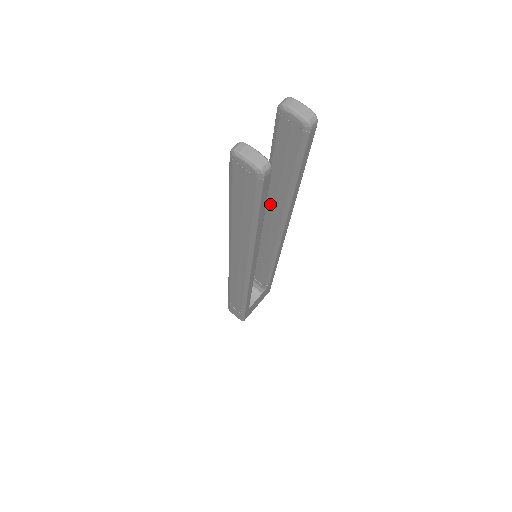
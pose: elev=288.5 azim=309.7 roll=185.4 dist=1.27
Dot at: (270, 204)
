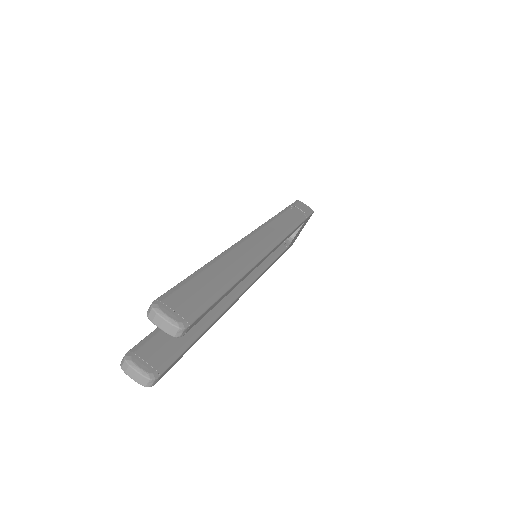
Dot at: occluded
